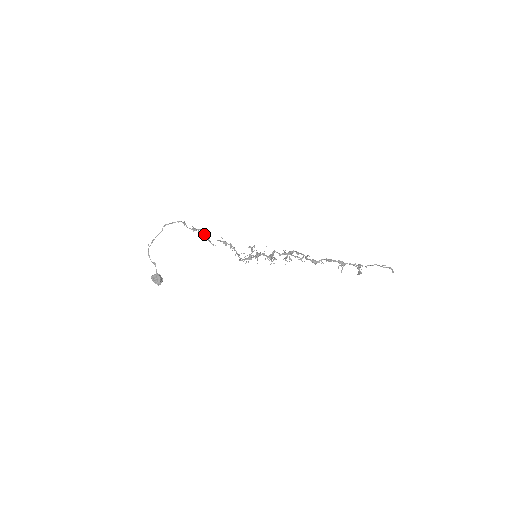
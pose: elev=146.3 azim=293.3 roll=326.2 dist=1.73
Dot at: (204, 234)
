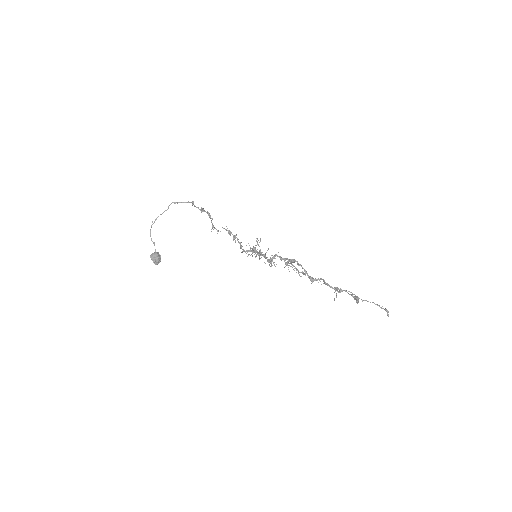
Dot at: occluded
